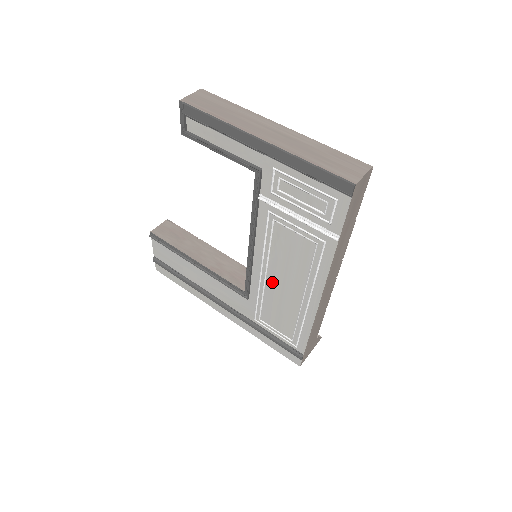
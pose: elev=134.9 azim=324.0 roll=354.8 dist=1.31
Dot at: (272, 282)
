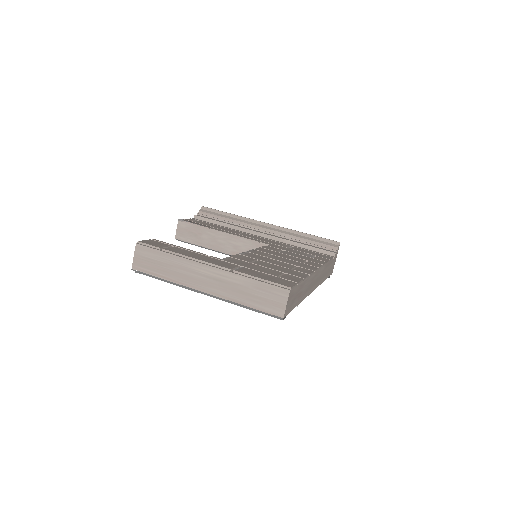
Dot at: occluded
